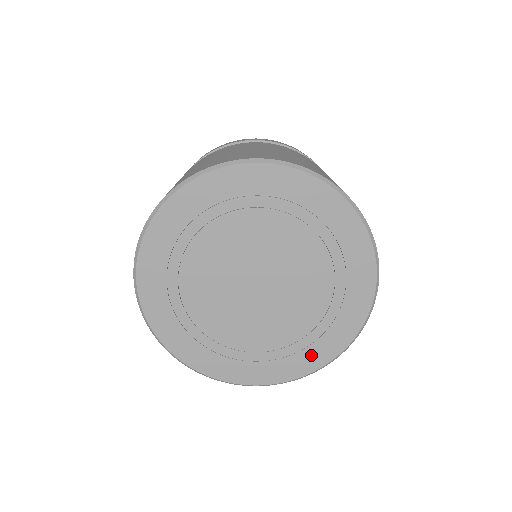
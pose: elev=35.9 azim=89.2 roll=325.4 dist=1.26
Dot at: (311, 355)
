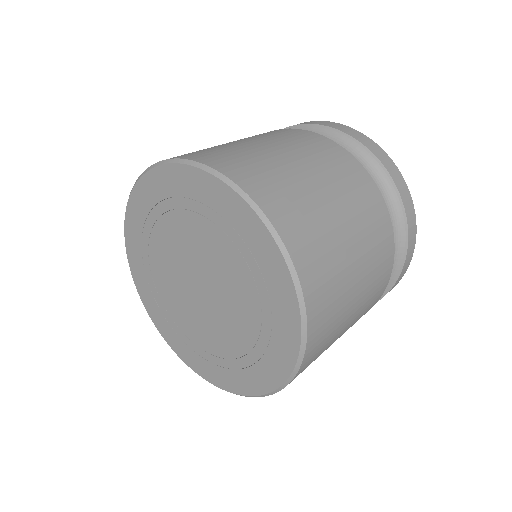
Dot at: (270, 366)
